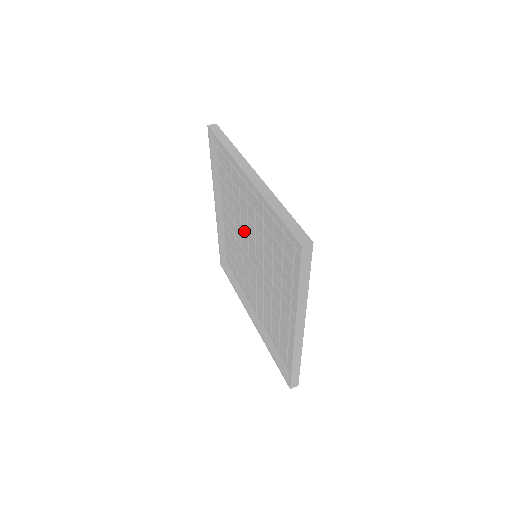
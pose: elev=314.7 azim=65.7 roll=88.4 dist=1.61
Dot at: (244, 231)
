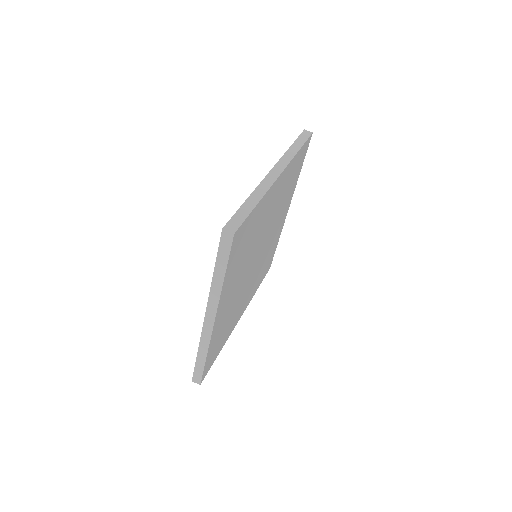
Dot at: occluded
